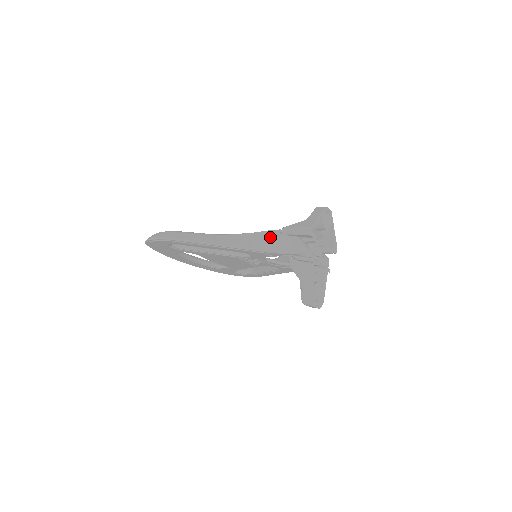
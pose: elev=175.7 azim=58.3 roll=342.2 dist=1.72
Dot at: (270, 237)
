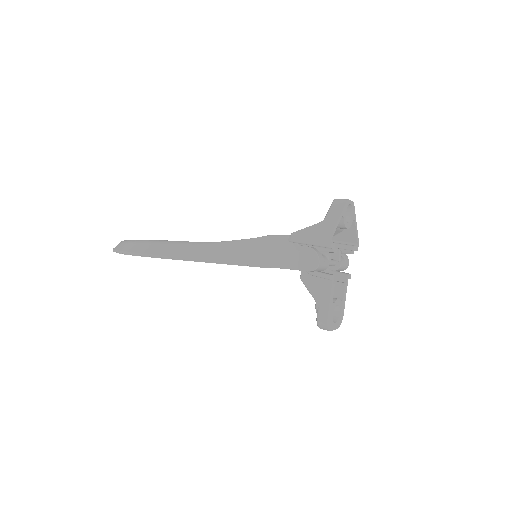
Dot at: (275, 246)
